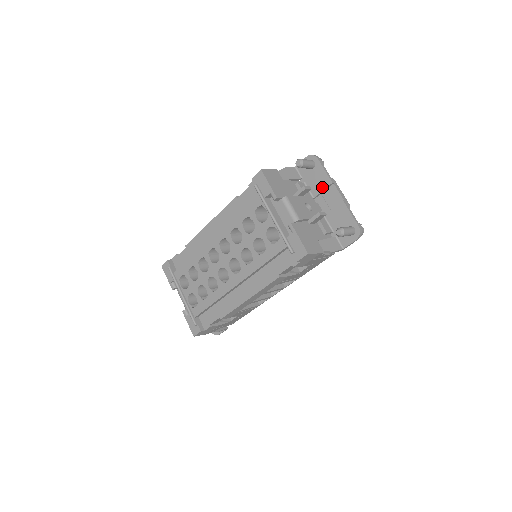
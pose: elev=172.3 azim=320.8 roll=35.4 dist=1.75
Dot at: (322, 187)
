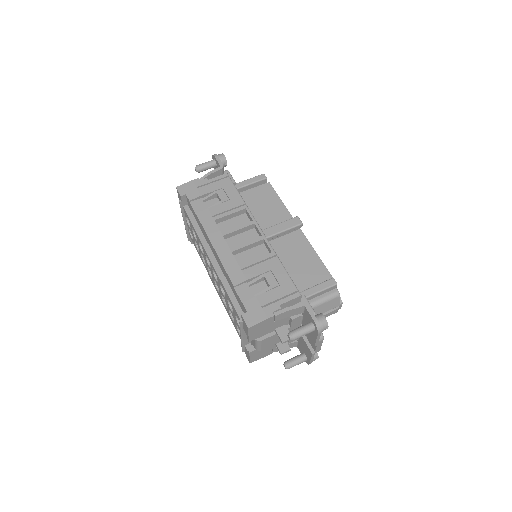
Dot at: (309, 335)
